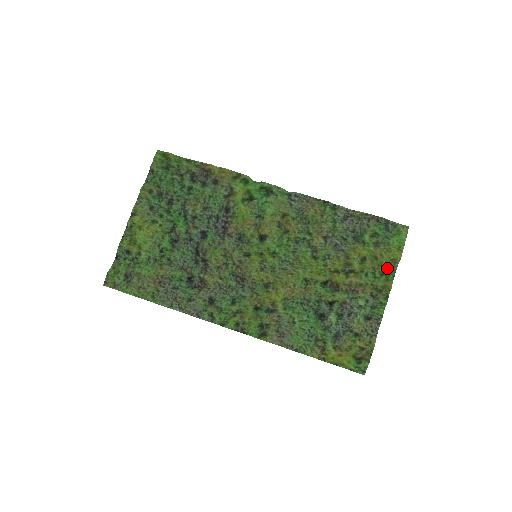
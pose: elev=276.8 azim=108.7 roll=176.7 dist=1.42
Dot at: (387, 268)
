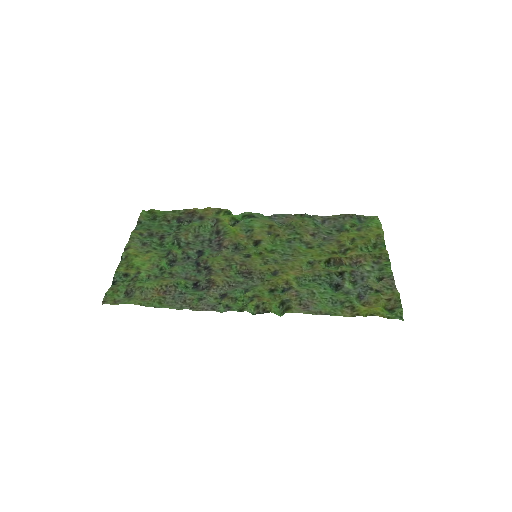
Dot at: (376, 242)
